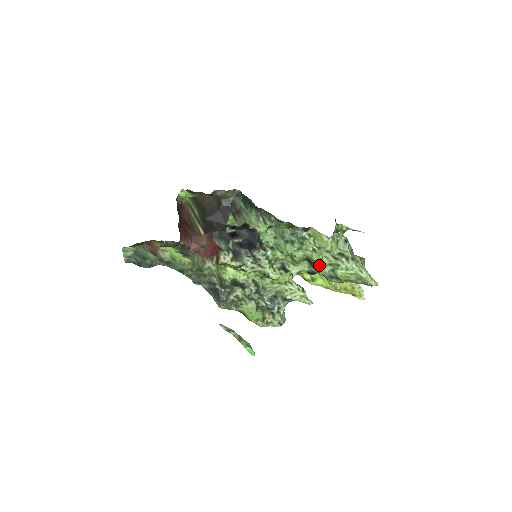
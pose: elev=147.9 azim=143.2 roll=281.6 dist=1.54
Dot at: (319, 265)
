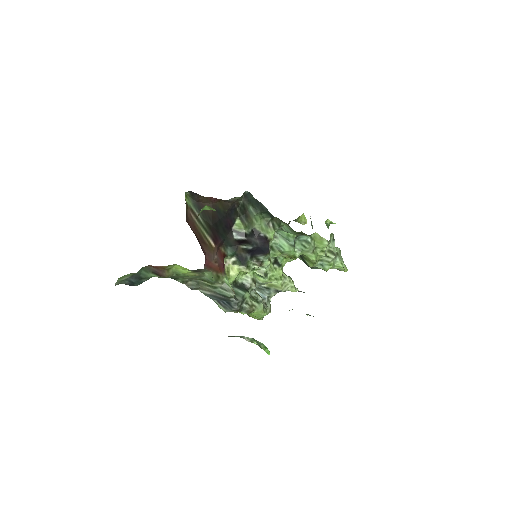
Dot at: (314, 263)
